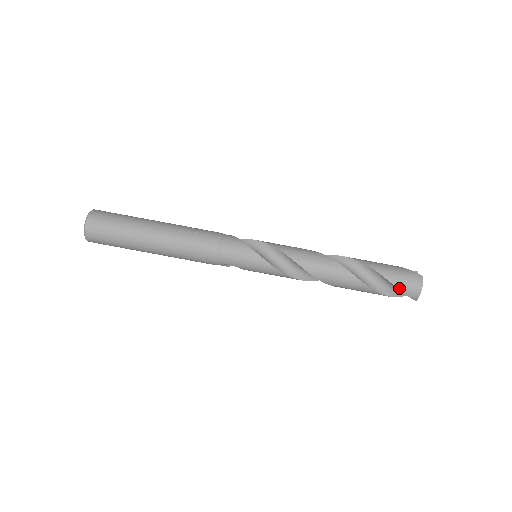
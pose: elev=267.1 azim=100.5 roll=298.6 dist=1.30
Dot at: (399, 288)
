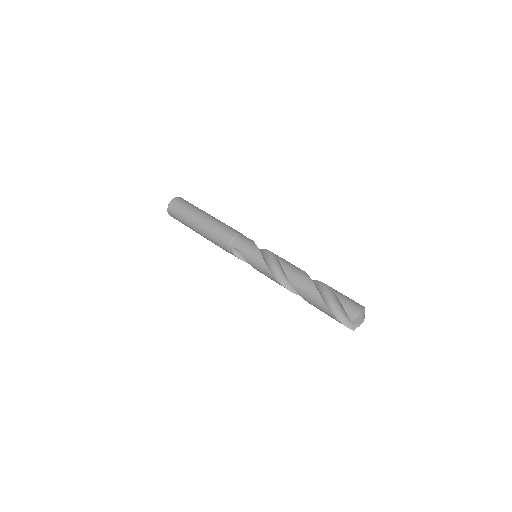
Dot at: (343, 304)
